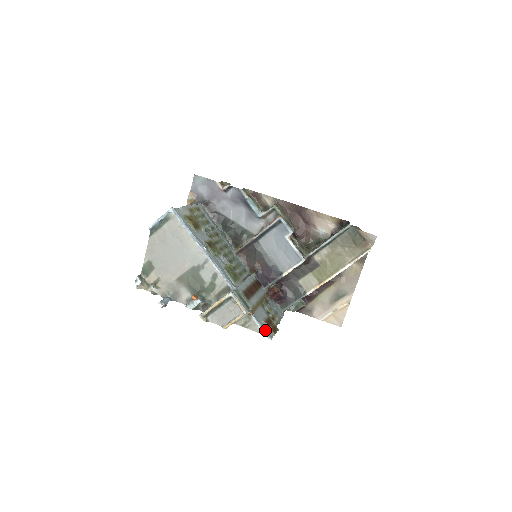
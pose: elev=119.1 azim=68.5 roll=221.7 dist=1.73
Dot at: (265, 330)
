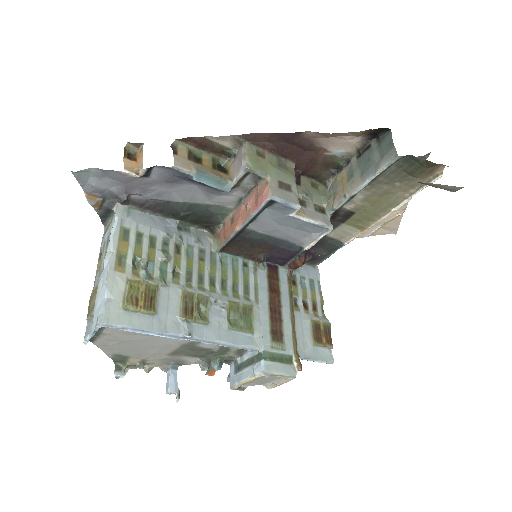
Dot at: (321, 359)
